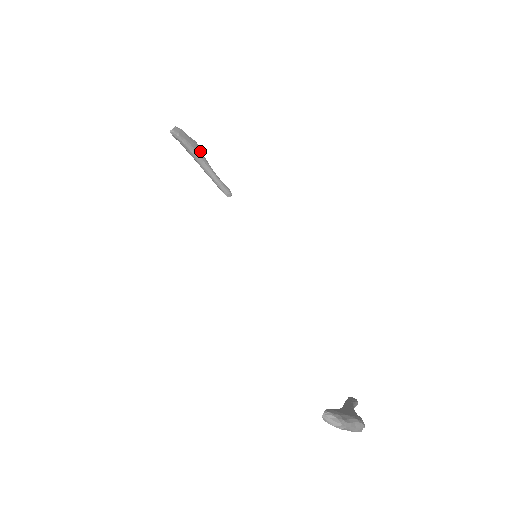
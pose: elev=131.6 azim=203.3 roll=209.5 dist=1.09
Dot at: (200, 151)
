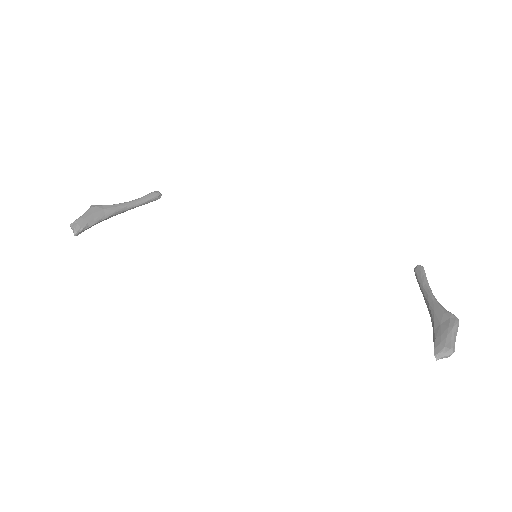
Dot at: (105, 208)
